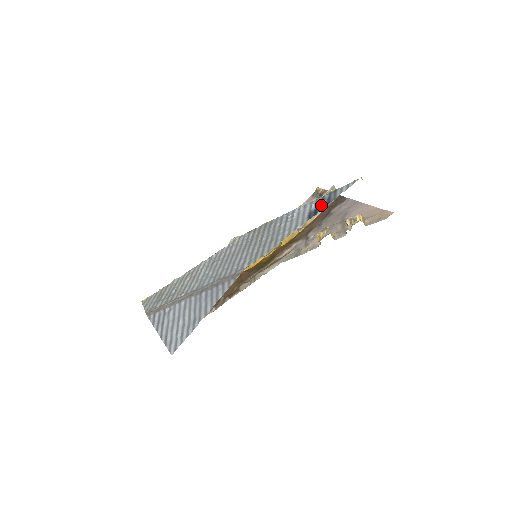
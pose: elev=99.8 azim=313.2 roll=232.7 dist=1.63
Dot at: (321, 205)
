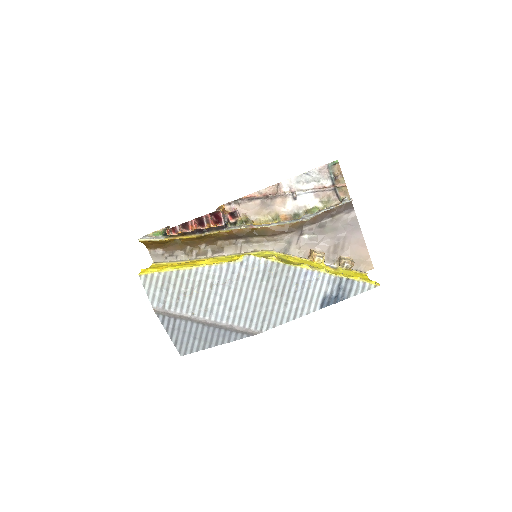
Dot at: (336, 296)
